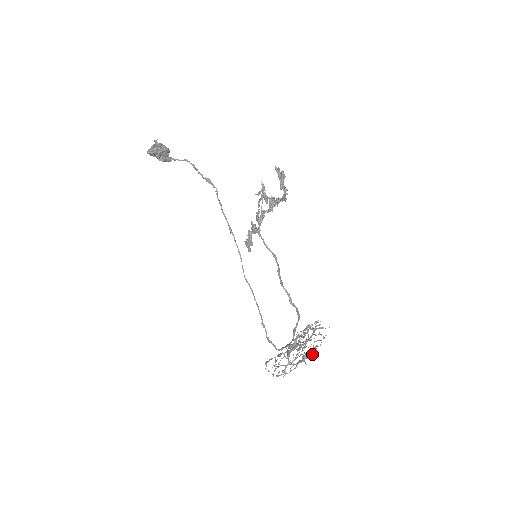
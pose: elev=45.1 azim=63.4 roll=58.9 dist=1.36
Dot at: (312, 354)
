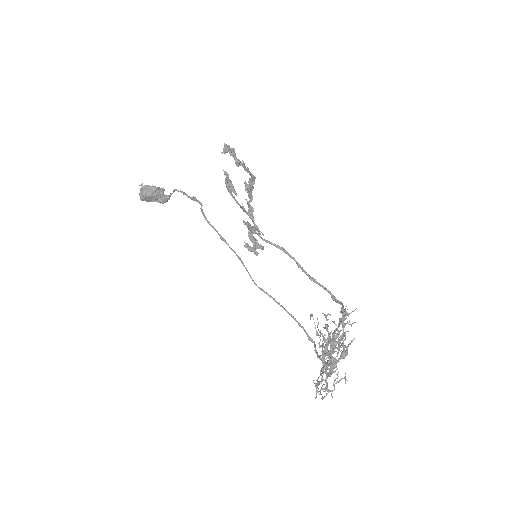
Dot at: (341, 353)
